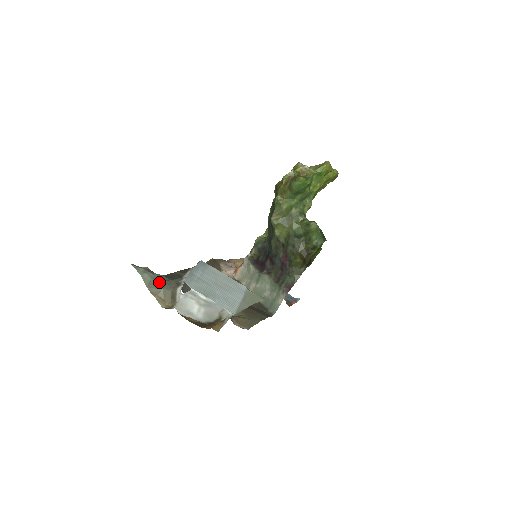
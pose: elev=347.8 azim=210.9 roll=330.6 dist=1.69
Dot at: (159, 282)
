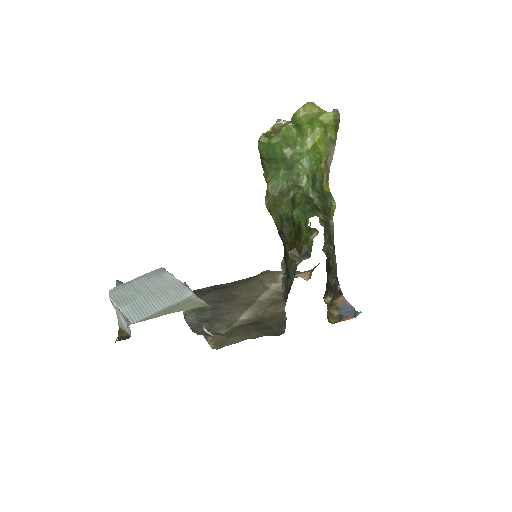
Dot at: occluded
